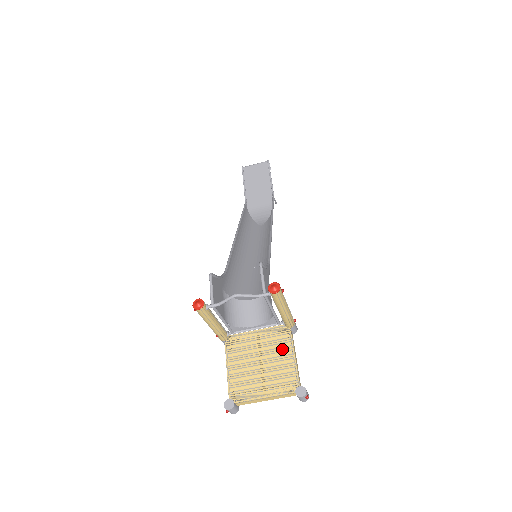
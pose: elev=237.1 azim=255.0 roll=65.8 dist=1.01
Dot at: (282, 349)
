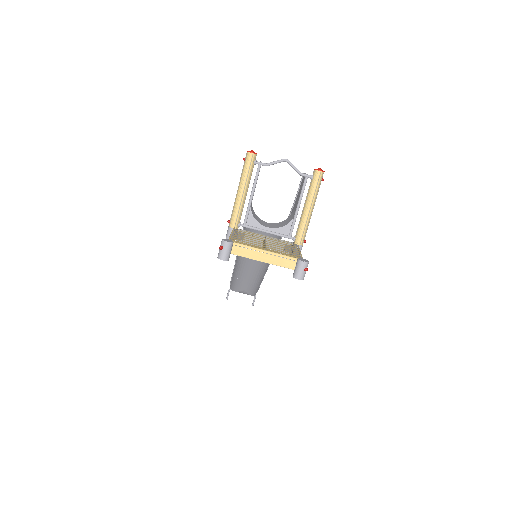
Dot at: (288, 246)
